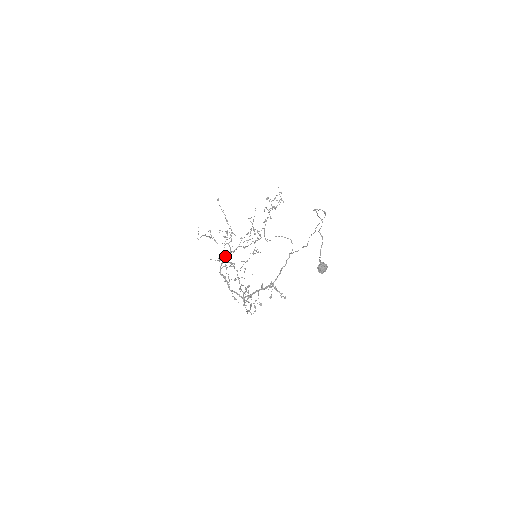
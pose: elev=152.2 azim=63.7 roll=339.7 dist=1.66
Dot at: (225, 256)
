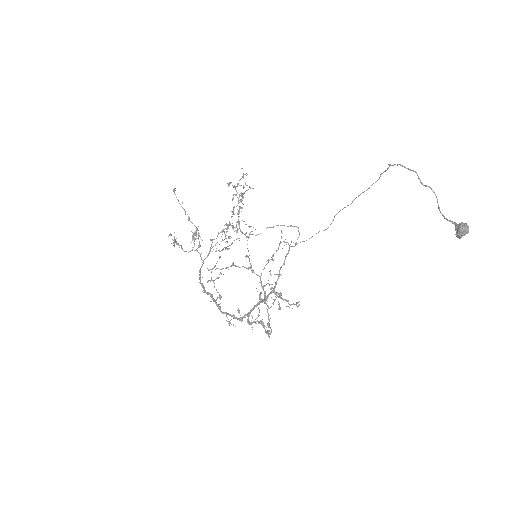
Dot at: (248, 256)
